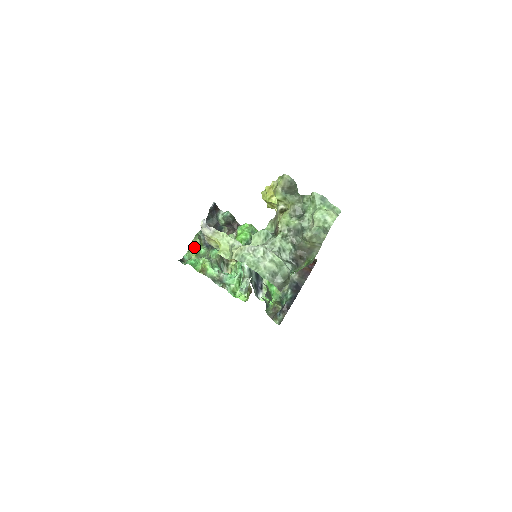
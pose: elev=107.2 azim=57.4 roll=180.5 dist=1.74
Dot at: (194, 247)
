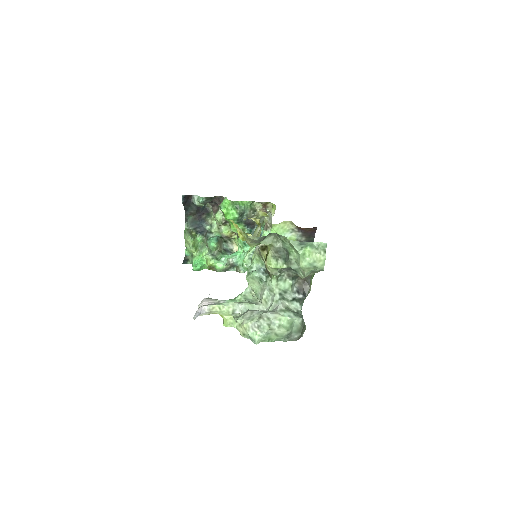
Dot at: (190, 245)
